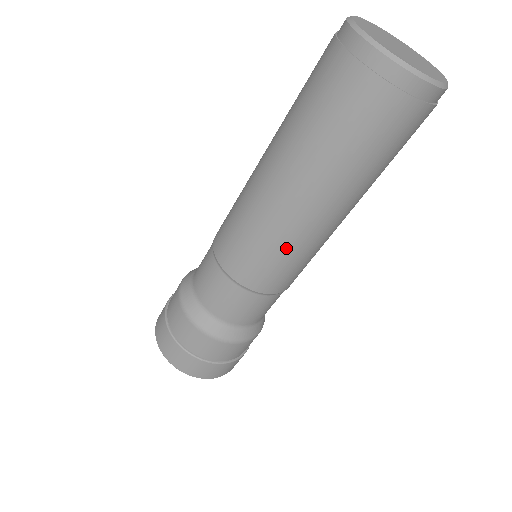
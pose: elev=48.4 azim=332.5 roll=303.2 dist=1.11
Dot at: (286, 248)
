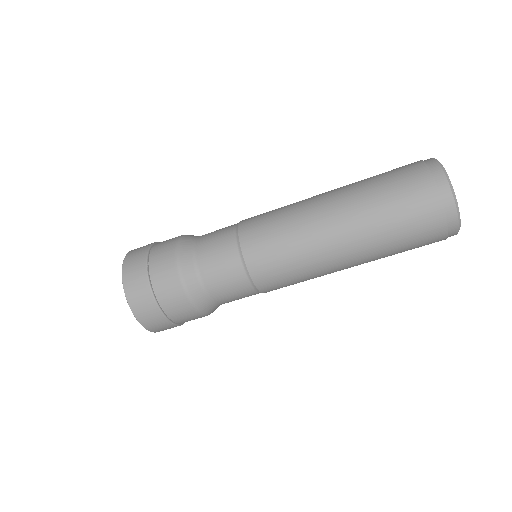
Dot at: (306, 272)
